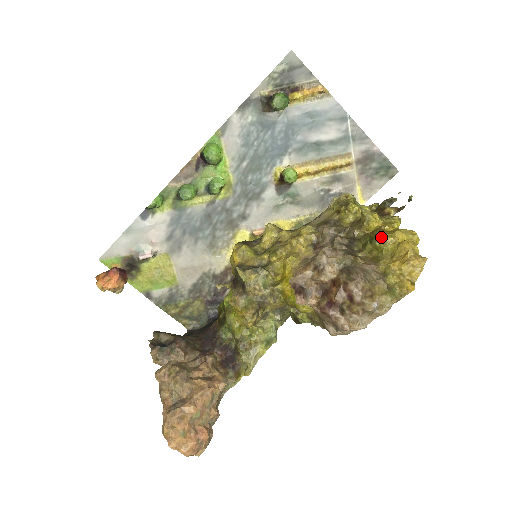
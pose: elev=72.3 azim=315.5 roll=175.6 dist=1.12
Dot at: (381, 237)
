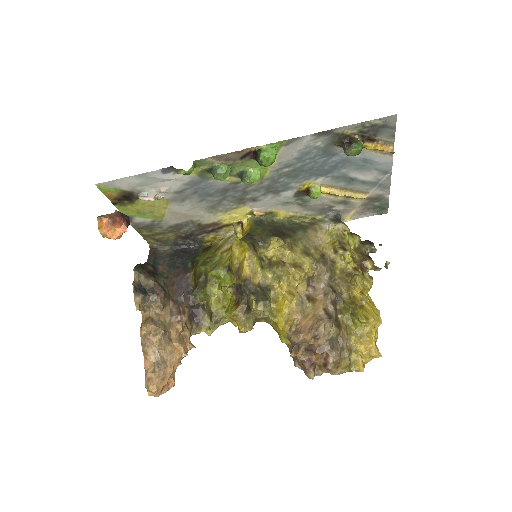
Dot at: (363, 322)
